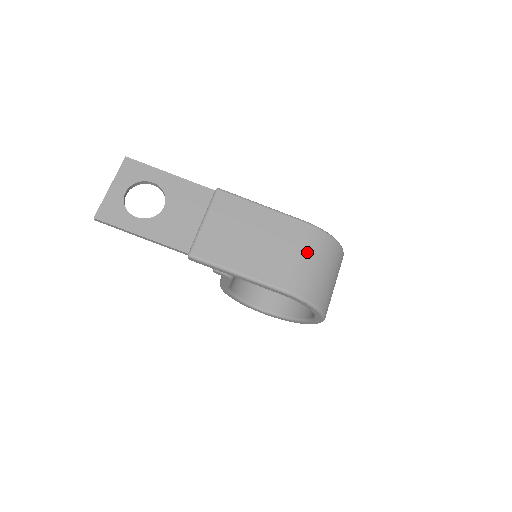
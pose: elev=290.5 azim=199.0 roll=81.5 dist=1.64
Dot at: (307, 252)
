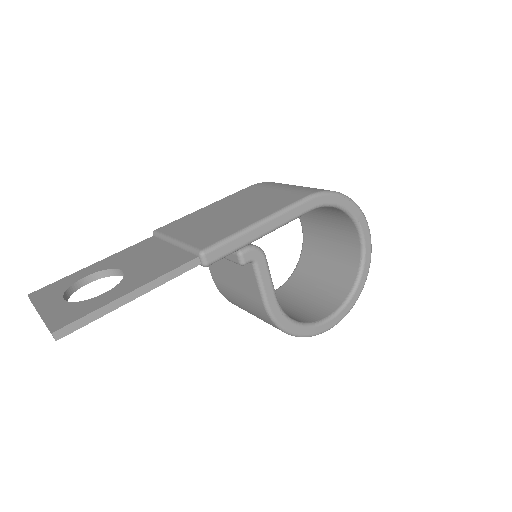
Dot at: (280, 186)
